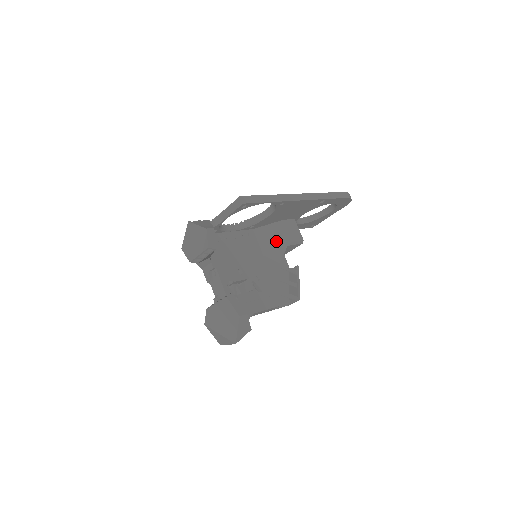
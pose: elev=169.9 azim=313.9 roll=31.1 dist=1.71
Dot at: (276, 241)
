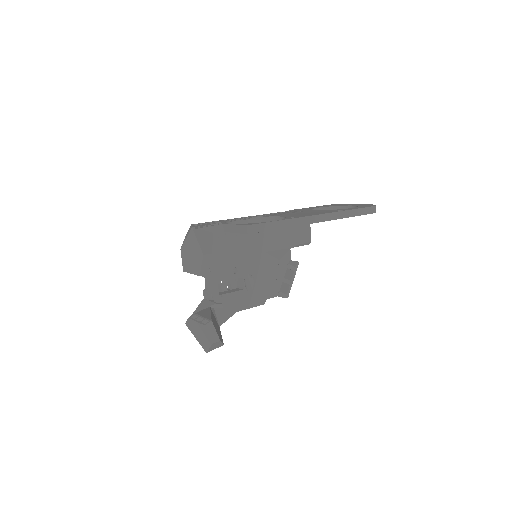
Dot at: (282, 240)
